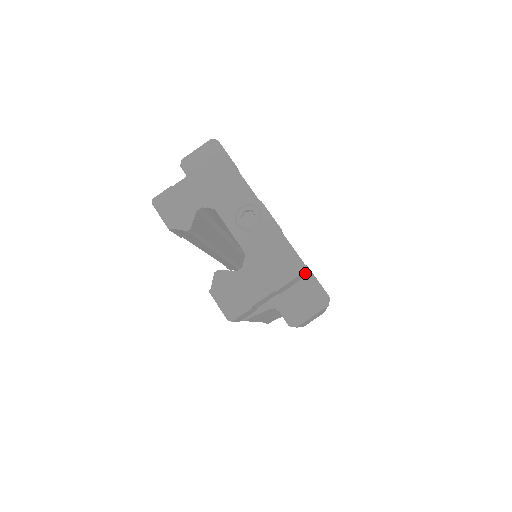
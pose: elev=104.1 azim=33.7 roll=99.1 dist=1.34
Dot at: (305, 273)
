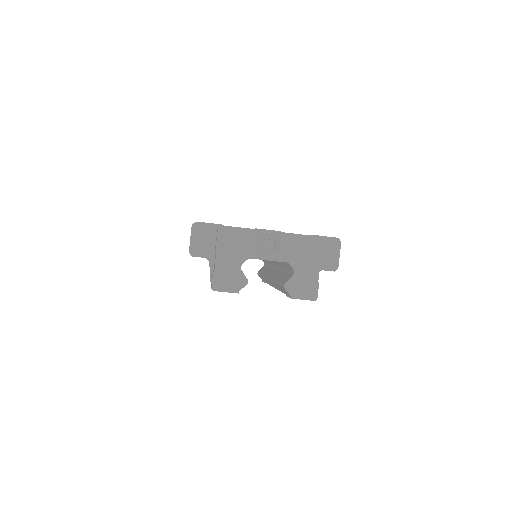
Dot at: occluded
